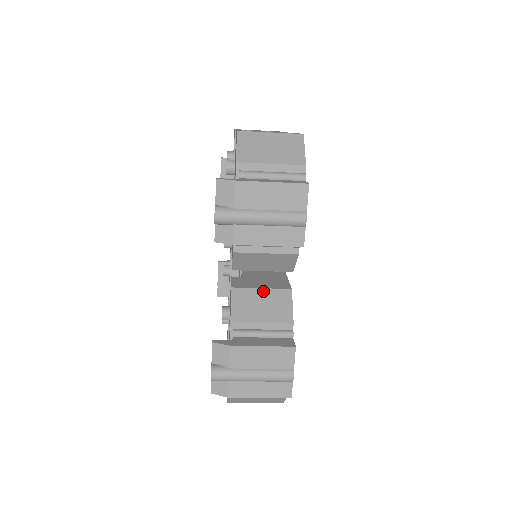
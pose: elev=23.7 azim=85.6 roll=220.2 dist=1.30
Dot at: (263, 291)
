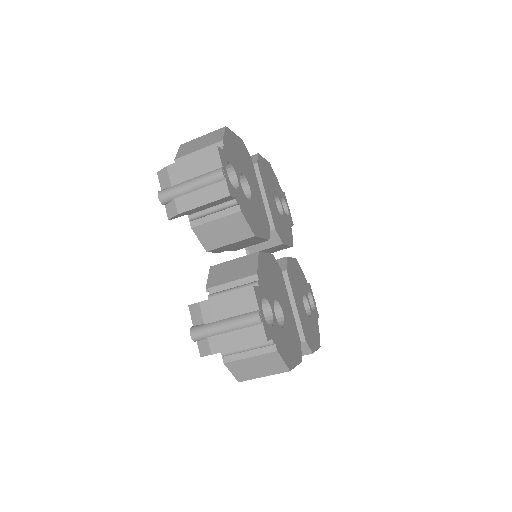
Dot at: (235, 261)
